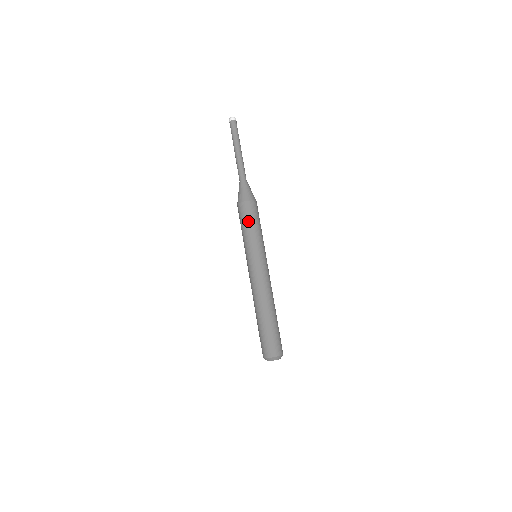
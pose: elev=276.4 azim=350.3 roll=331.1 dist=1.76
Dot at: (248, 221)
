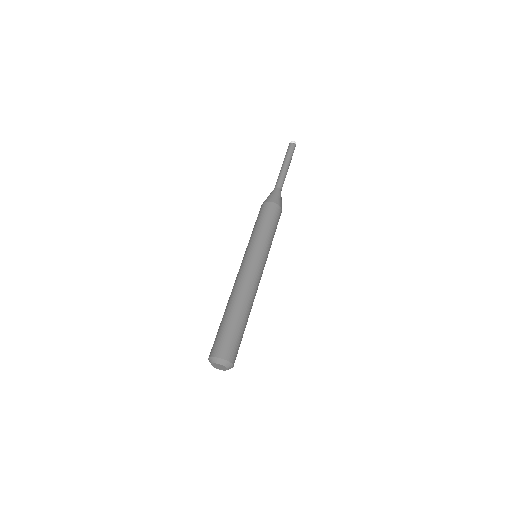
Dot at: (258, 219)
